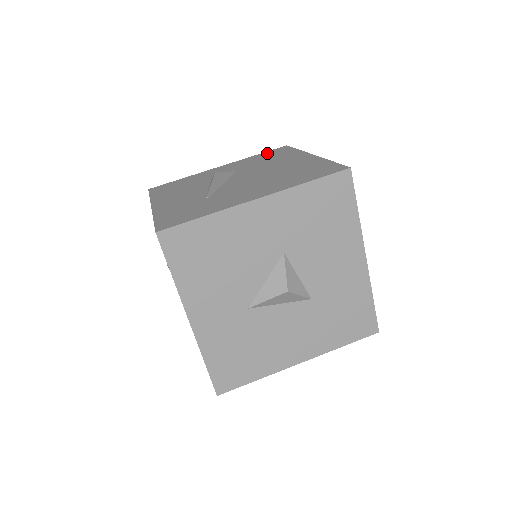
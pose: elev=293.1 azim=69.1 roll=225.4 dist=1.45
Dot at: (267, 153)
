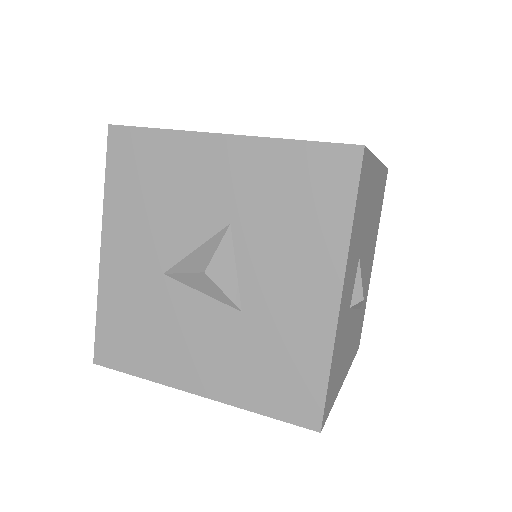
Dot at: occluded
